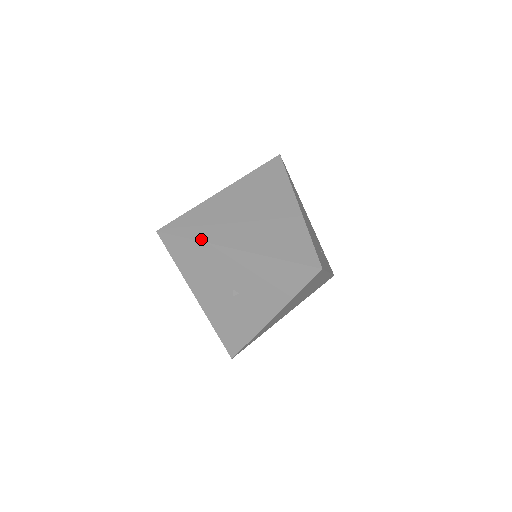
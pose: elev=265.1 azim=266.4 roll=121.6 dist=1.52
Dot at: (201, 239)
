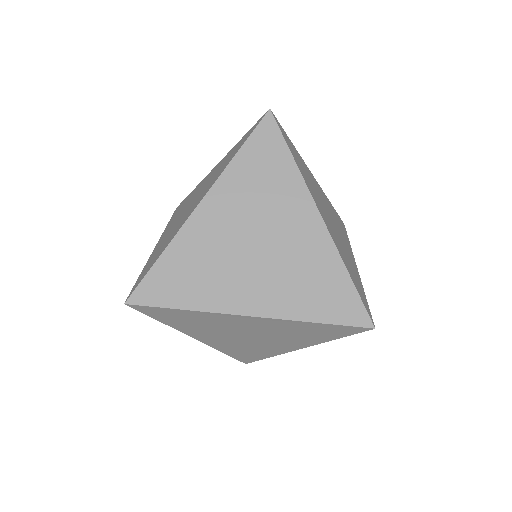
Dot at: (171, 326)
